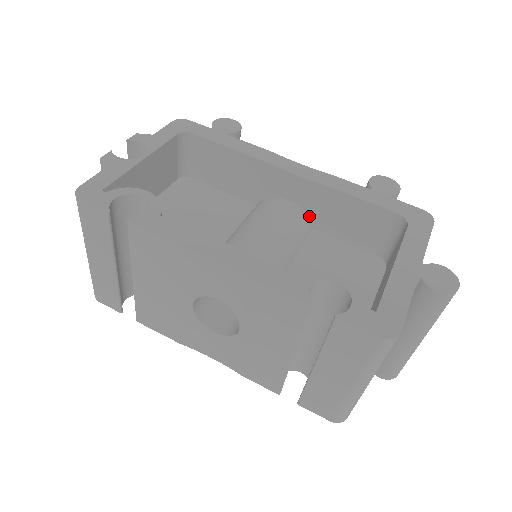
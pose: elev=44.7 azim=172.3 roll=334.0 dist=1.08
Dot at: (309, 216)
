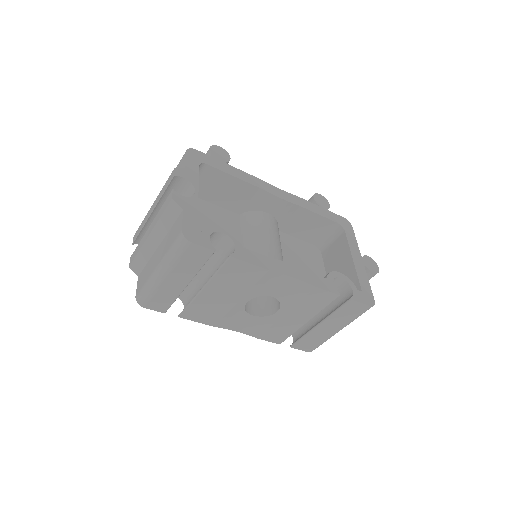
Dot at: (279, 223)
